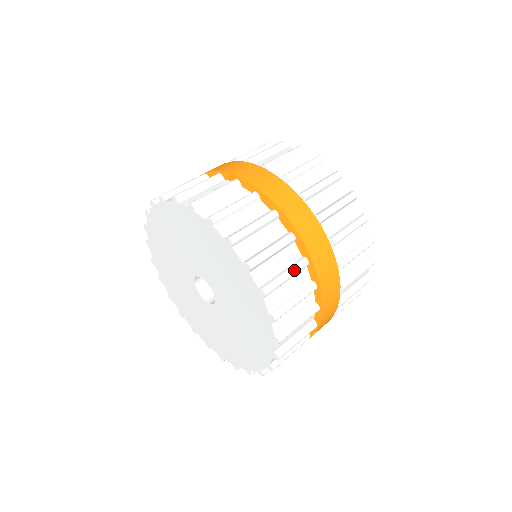
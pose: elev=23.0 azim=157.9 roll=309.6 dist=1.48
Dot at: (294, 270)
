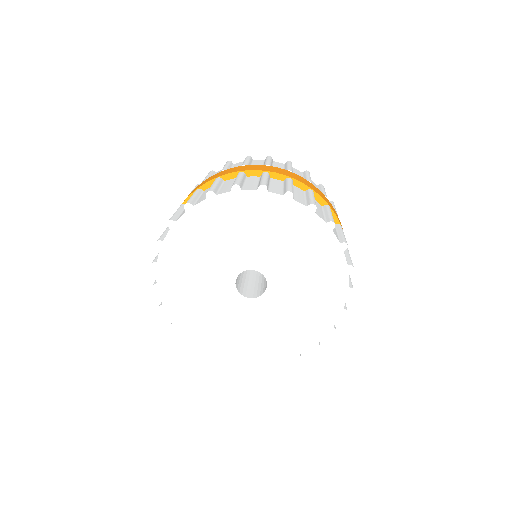
Dot at: occluded
